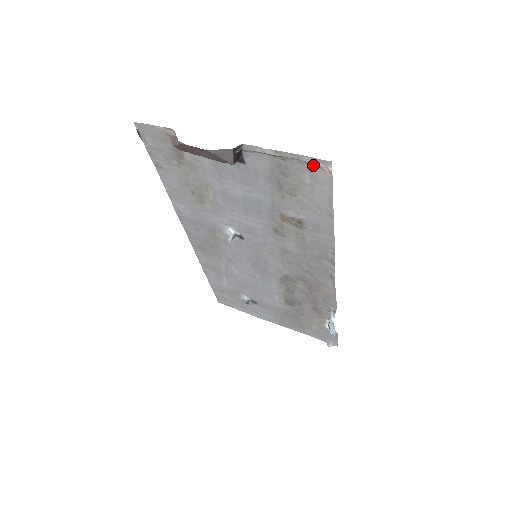
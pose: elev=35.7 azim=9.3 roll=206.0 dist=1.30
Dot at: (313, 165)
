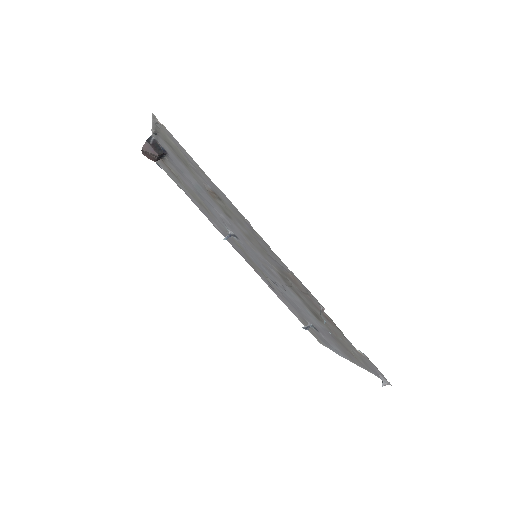
Dot at: (159, 124)
